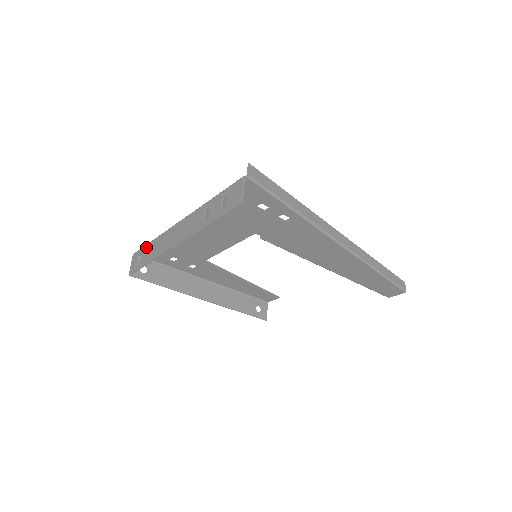
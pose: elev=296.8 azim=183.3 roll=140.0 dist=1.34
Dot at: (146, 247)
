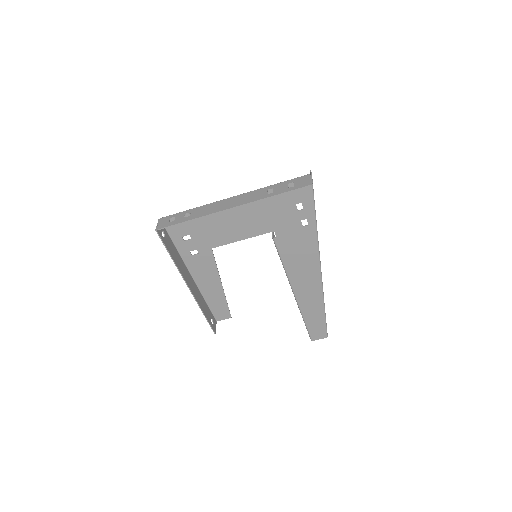
Dot at: (182, 212)
